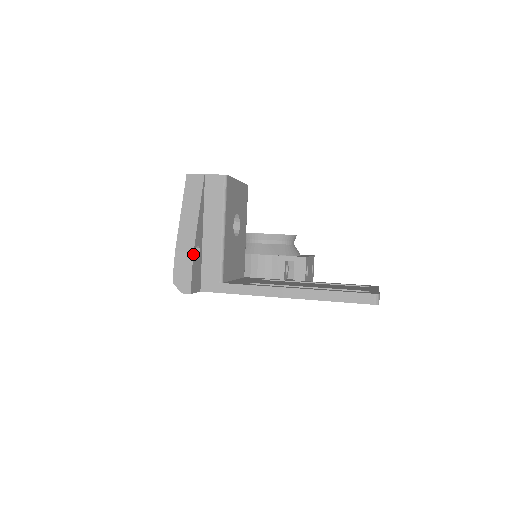
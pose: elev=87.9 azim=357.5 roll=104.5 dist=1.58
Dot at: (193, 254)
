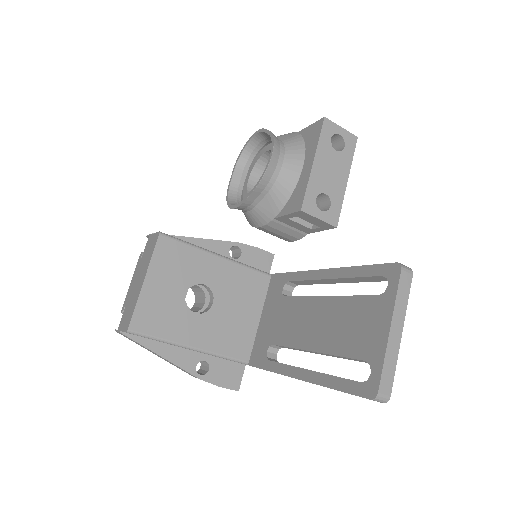
Dot at: occluded
